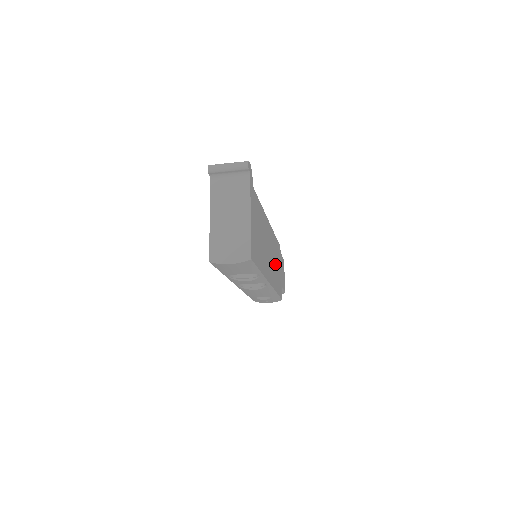
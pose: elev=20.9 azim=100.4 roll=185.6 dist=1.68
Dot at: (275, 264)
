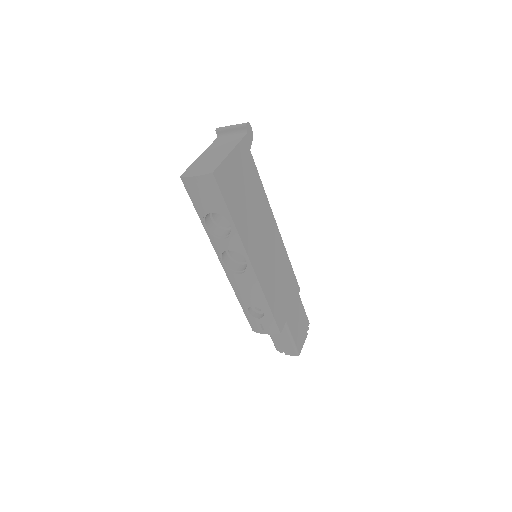
Dot at: (276, 277)
